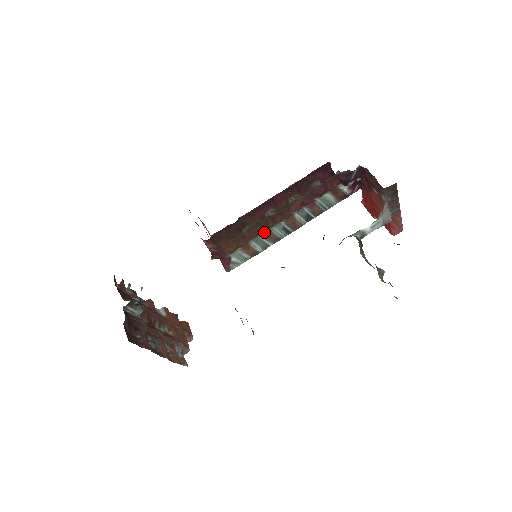
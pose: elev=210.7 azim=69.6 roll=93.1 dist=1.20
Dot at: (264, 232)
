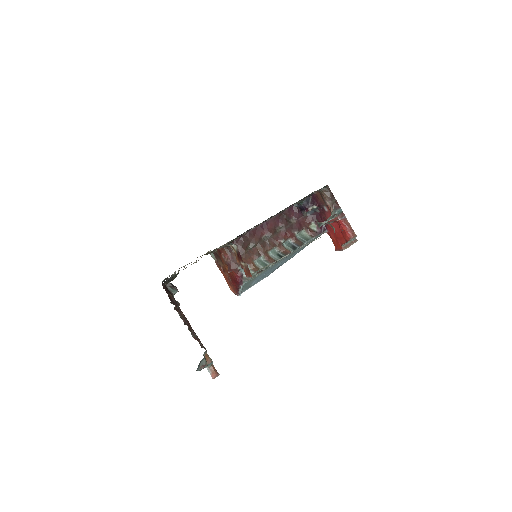
Dot at: (264, 254)
